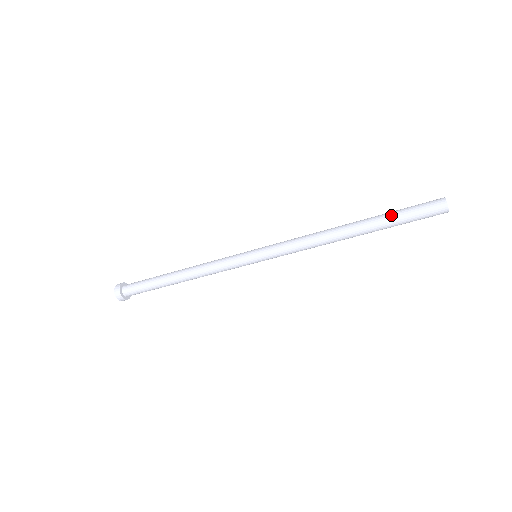
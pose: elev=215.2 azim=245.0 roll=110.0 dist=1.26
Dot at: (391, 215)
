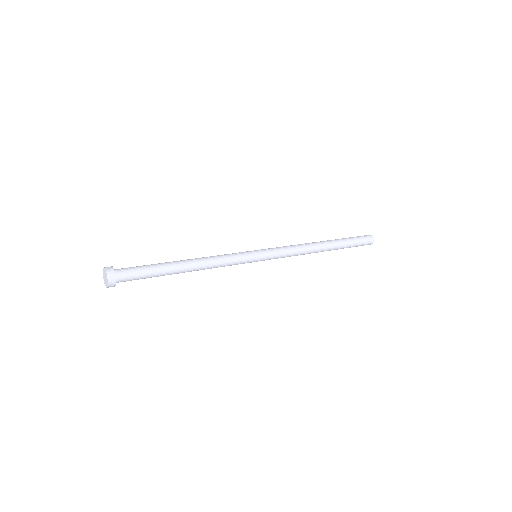
Dot at: (348, 241)
